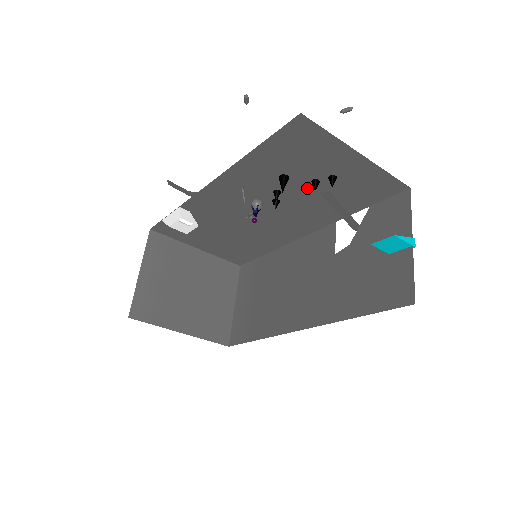
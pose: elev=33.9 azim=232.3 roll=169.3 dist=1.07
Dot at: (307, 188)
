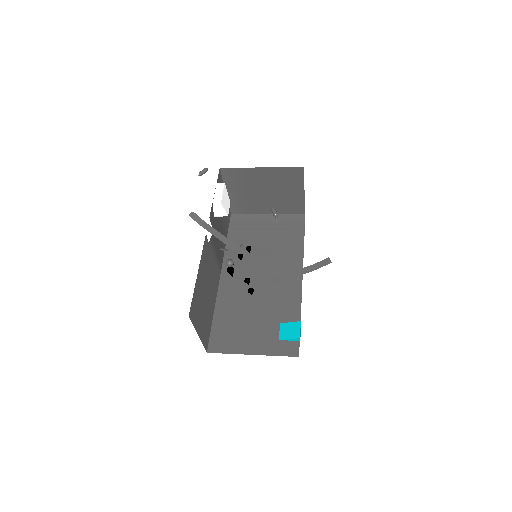
Dot at: occluded
